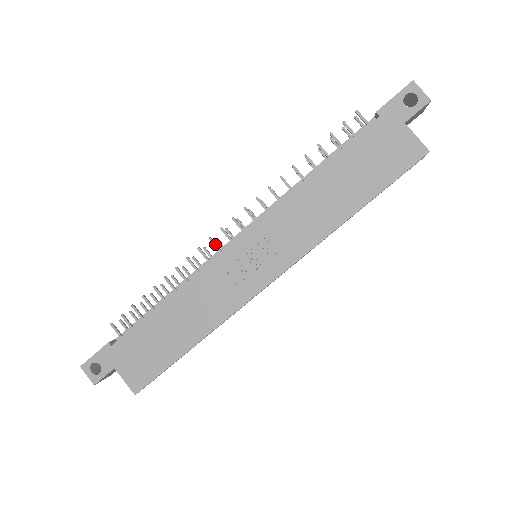
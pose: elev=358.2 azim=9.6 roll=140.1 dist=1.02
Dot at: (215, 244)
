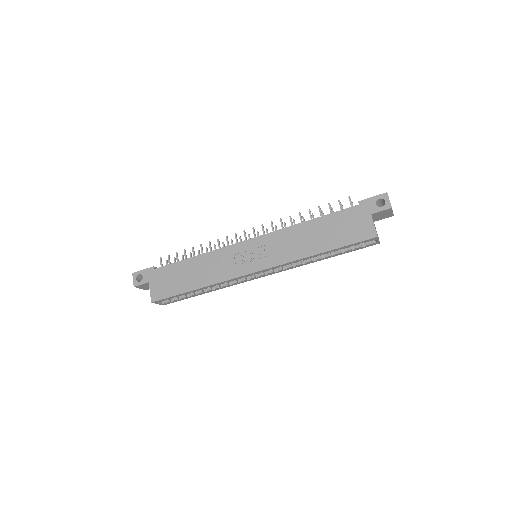
Dot at: (236, 238)
